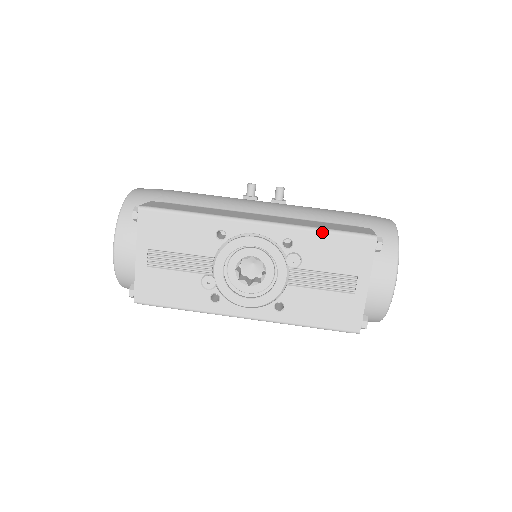
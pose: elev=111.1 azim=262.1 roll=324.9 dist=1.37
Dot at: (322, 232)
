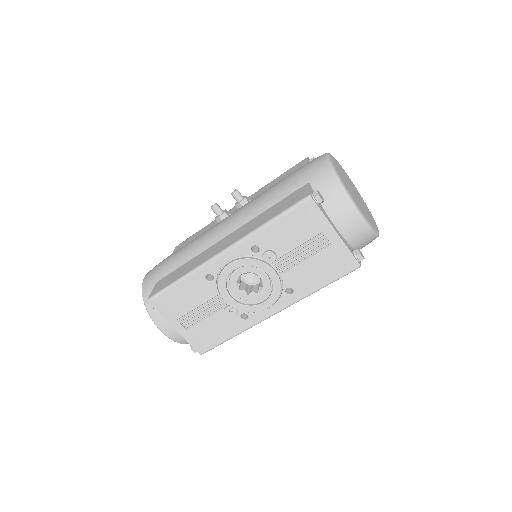
Dot at: (270, 224)
